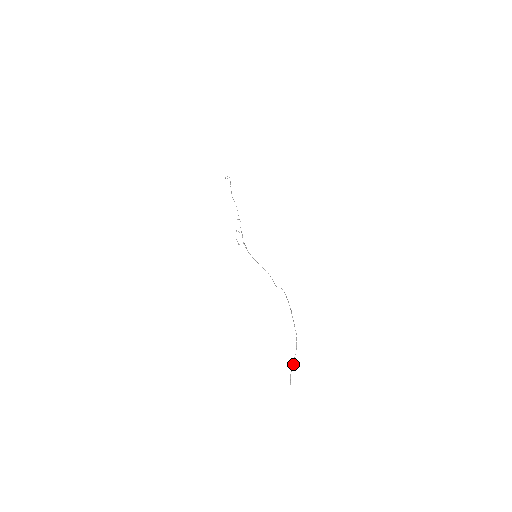
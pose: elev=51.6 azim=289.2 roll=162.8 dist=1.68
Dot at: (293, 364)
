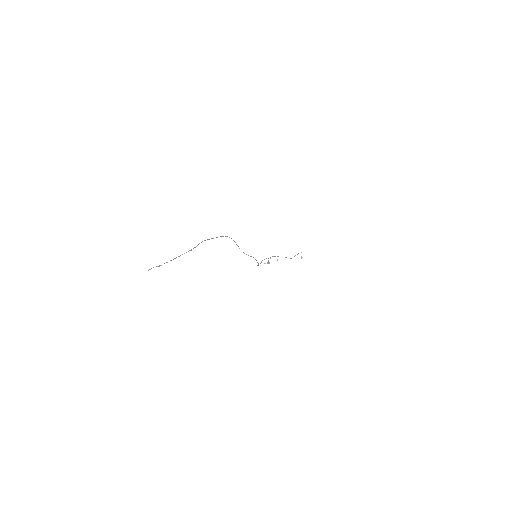
Dot at: (174, 258)
